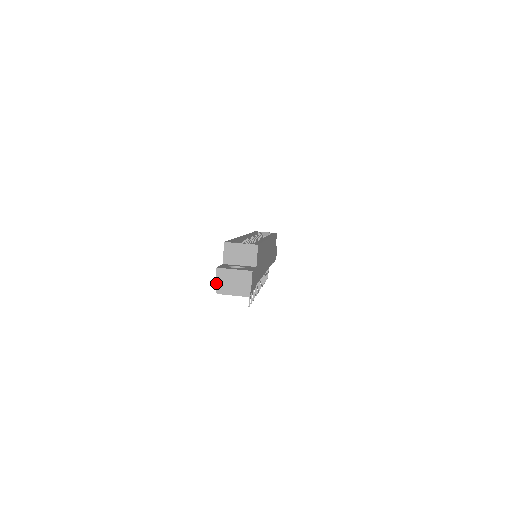
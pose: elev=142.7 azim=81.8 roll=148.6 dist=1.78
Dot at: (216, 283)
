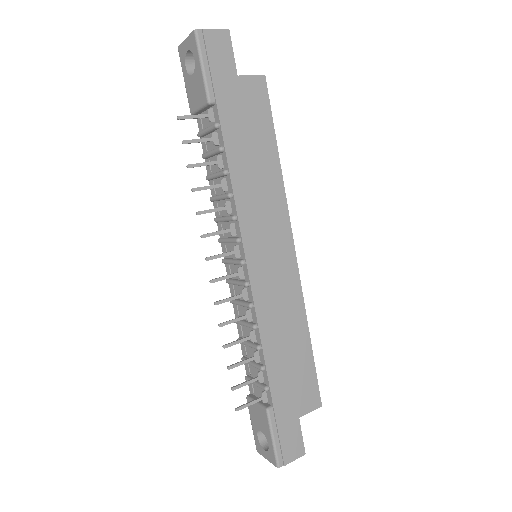
Dot at: occluded
